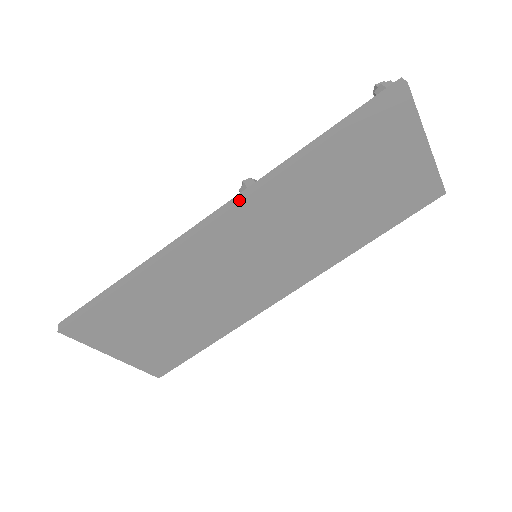
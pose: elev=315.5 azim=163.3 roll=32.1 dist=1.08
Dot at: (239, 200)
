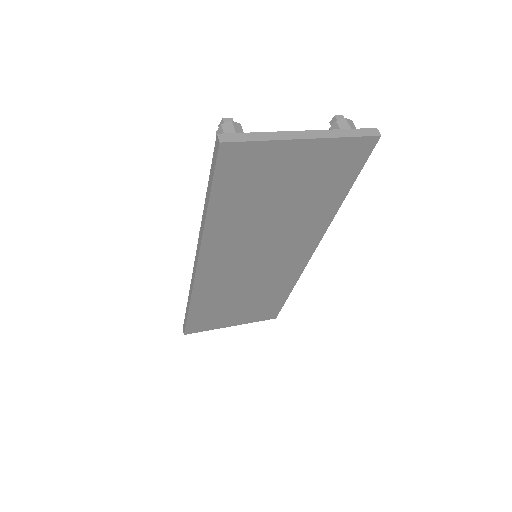
Dot at: (198, 255)
